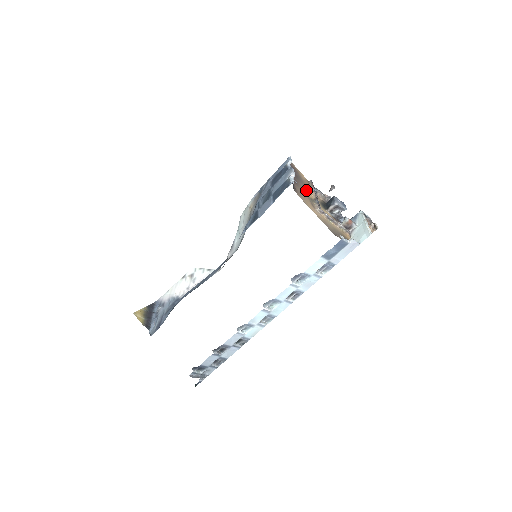
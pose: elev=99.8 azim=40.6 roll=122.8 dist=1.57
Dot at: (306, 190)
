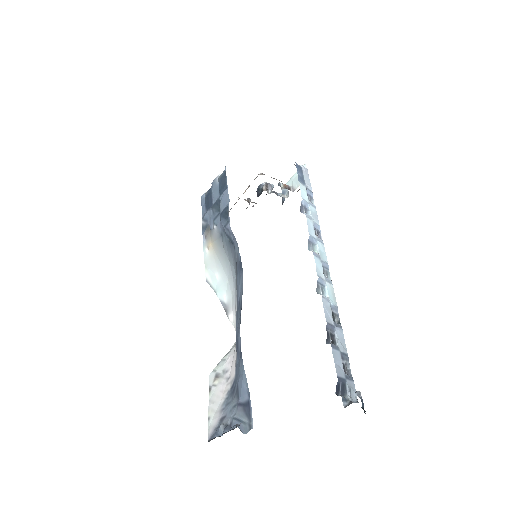
Dot at: occluded
